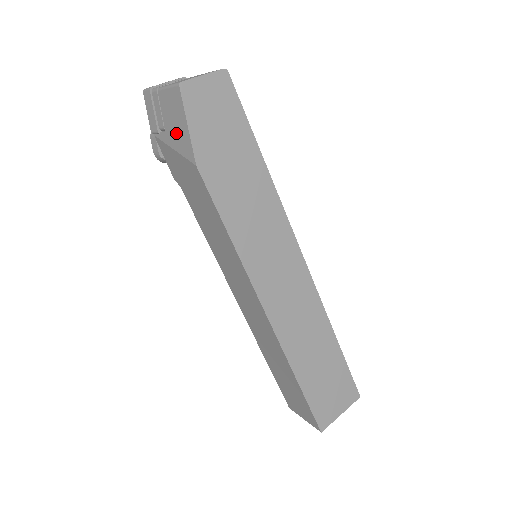
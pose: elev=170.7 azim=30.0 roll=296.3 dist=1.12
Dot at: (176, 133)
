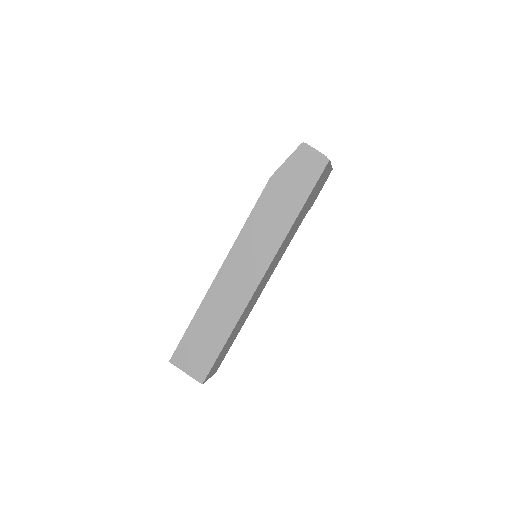
Dot at: occluded
